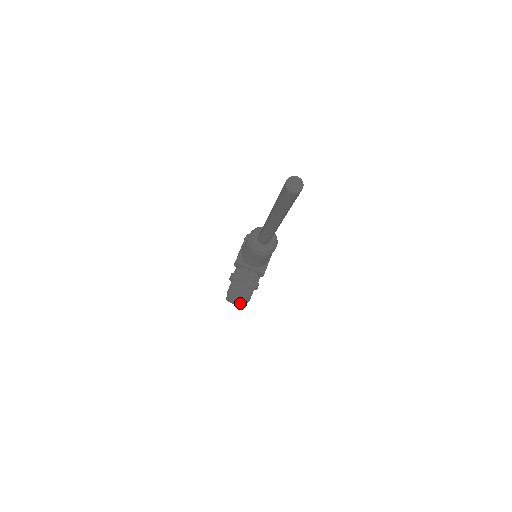
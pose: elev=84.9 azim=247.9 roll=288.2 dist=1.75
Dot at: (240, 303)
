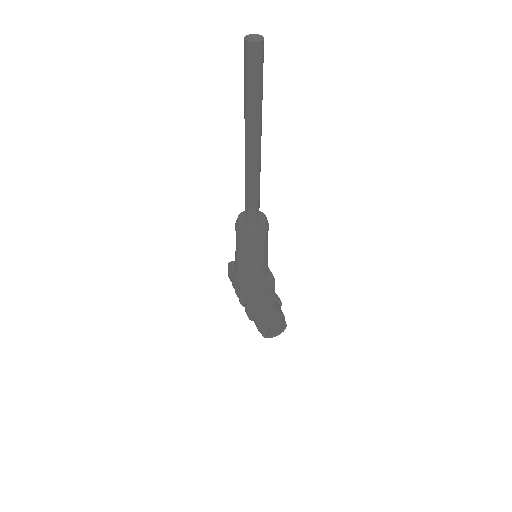
Dot at: (279, 321)
